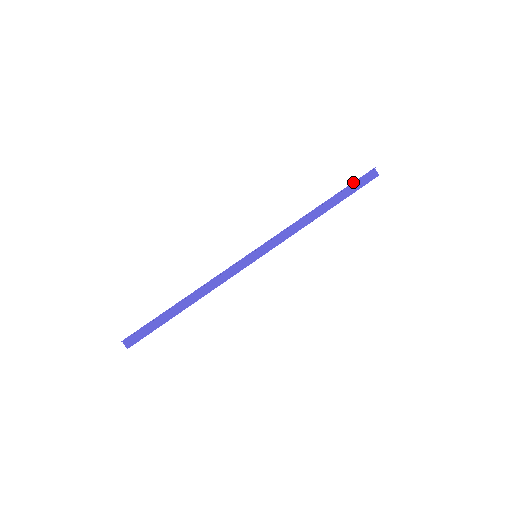
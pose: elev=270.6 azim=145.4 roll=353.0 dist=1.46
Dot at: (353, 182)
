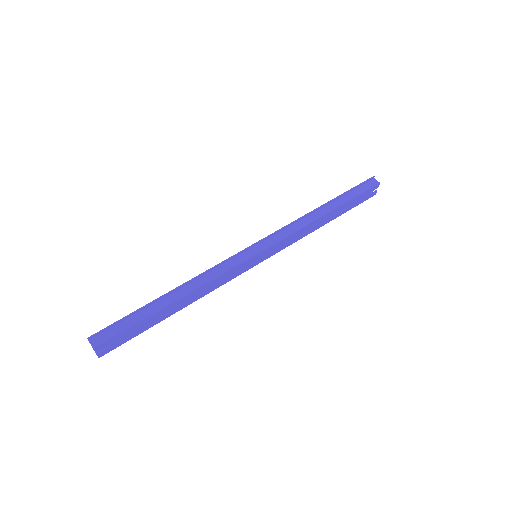
Dot at: (354, 187)
